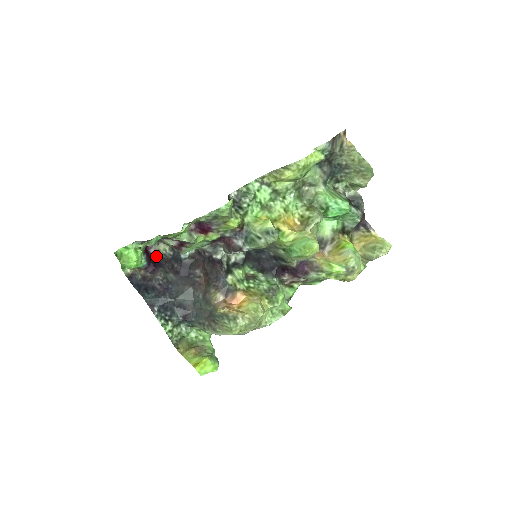
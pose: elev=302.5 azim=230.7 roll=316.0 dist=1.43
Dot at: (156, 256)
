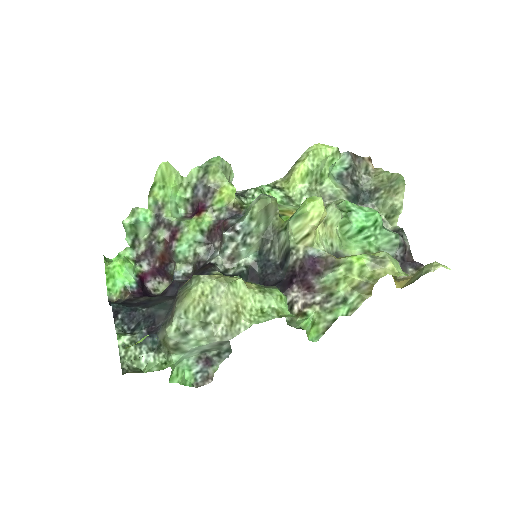
Dot at: (152, 293)
